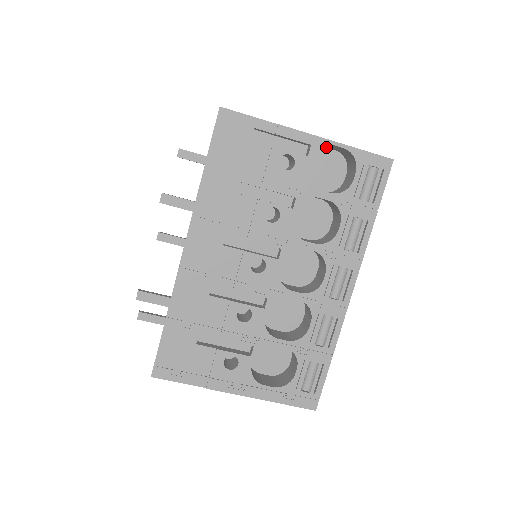
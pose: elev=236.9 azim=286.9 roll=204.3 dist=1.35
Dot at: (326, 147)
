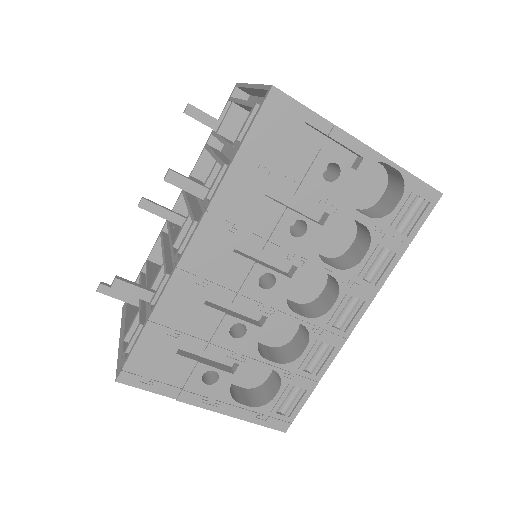
Dot at: occluded
